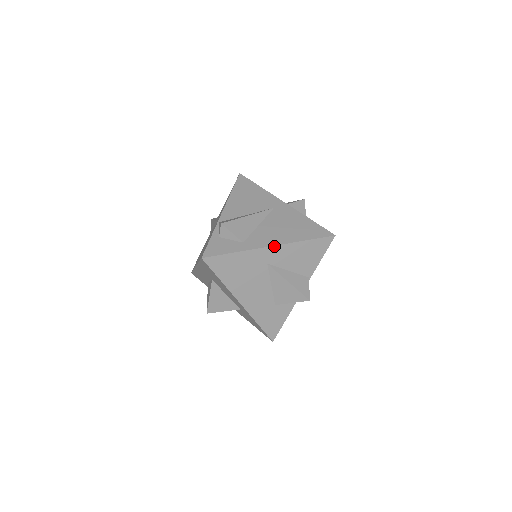
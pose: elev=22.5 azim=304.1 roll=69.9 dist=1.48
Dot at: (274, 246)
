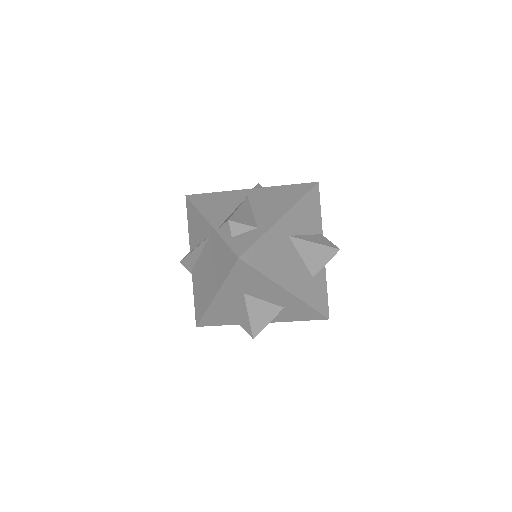
Dot at: (285, 215)
